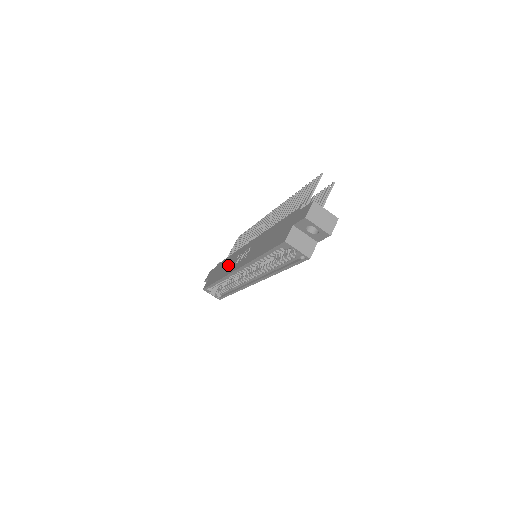
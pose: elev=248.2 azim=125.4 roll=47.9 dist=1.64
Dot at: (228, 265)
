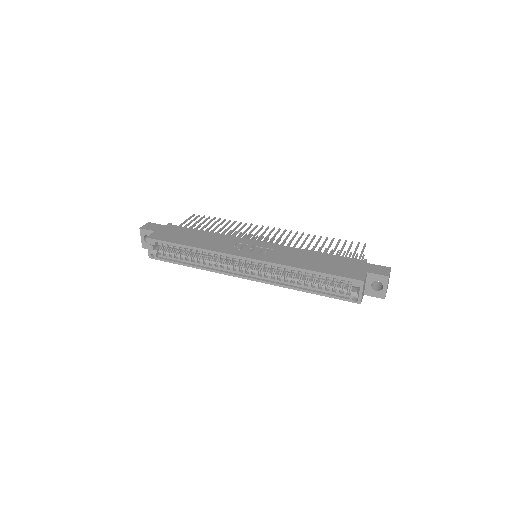
Dot at: (215, 241)
